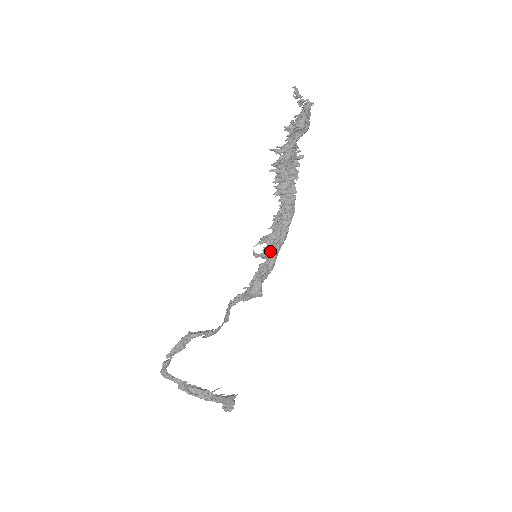
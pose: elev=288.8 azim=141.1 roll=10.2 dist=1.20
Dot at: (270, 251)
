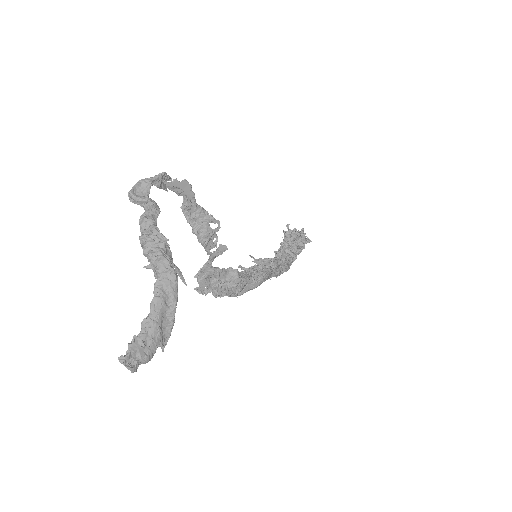
Dot at: occluded
